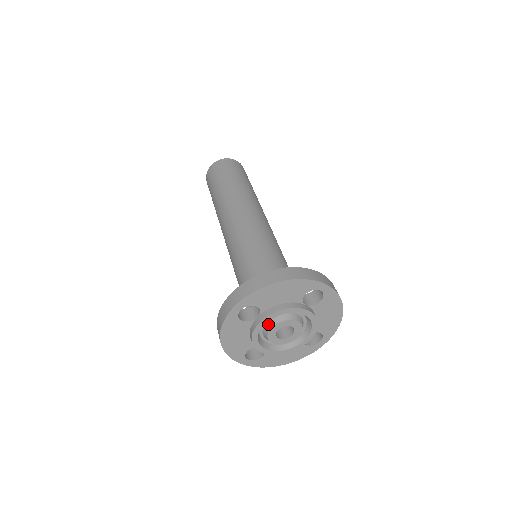
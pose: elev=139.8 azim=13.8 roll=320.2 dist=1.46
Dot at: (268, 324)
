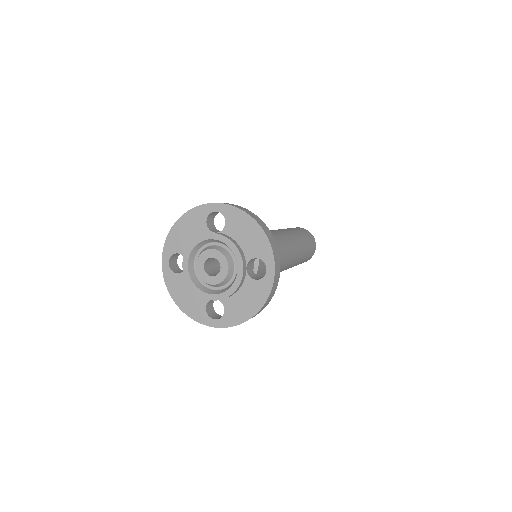
Dot at: (213, 246)
